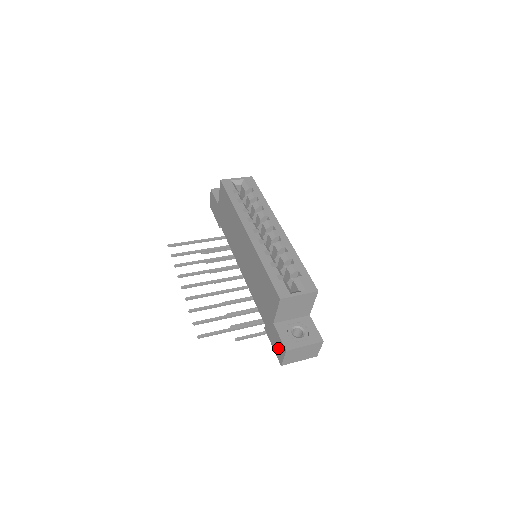
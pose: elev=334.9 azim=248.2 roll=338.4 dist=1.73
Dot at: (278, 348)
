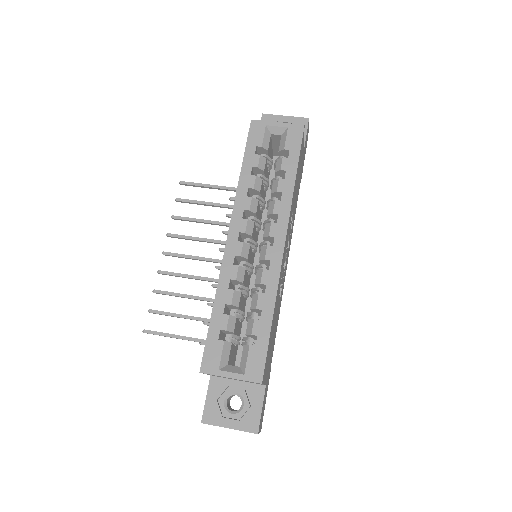
Dot at: occluded
